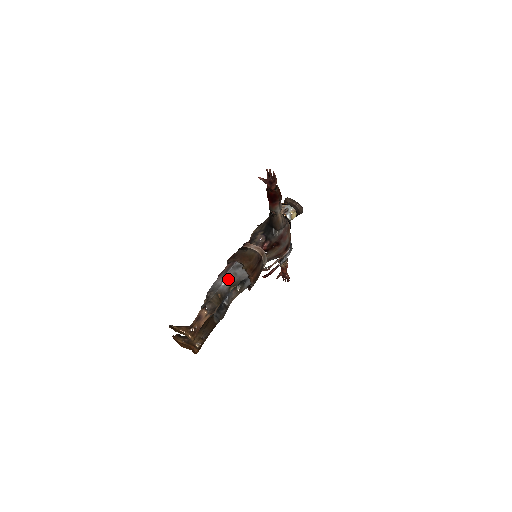
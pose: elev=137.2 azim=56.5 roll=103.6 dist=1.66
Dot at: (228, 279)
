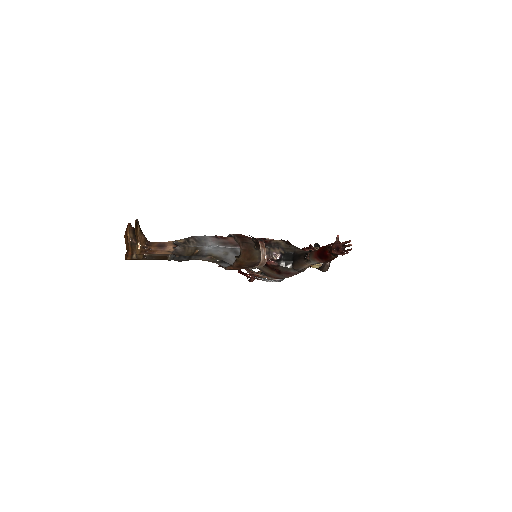
Dot at: (218, 250)
